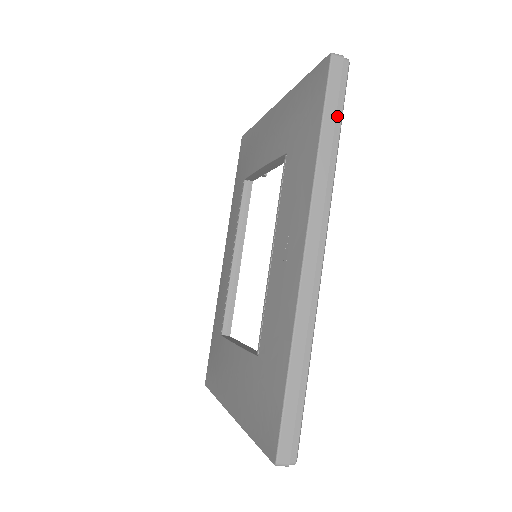
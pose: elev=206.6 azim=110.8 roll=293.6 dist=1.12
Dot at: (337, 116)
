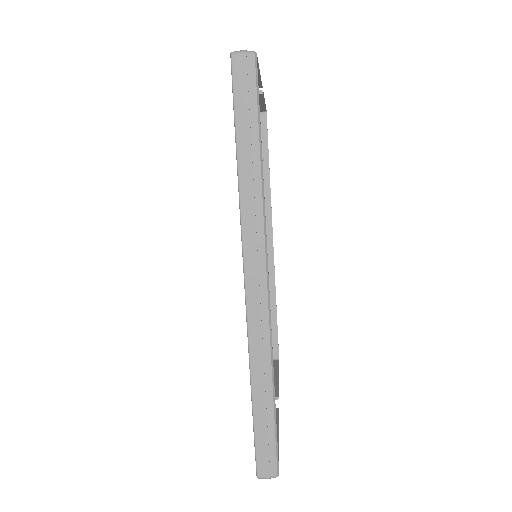
Dot at: (252, 126)
